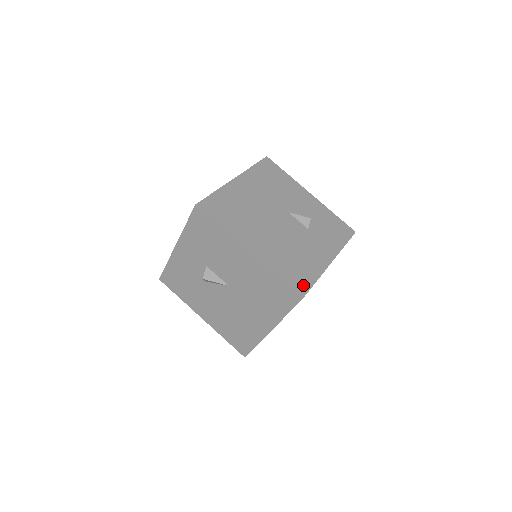
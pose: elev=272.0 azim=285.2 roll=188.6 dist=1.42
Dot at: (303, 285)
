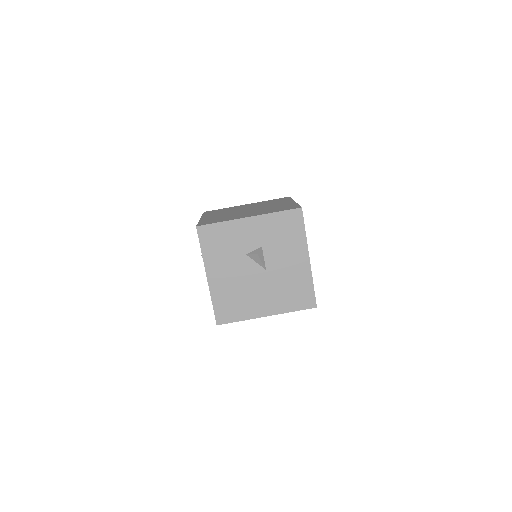
Dot at: occluded
